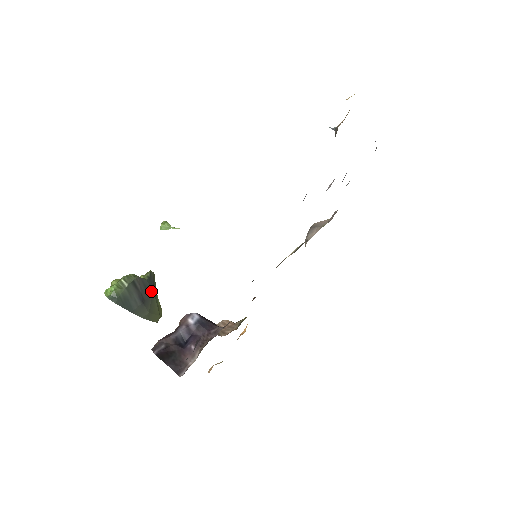
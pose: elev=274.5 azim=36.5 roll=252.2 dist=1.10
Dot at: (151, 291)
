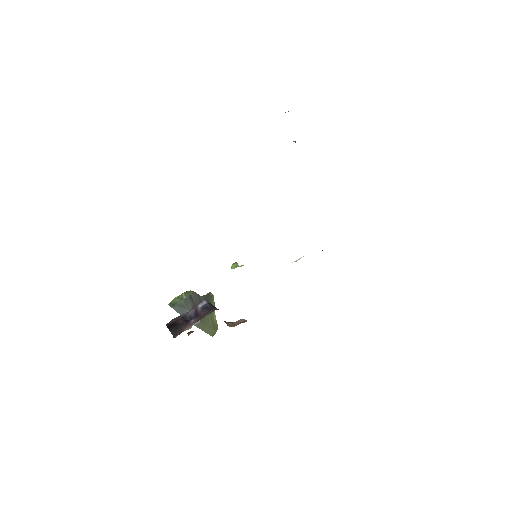
Dot at: occluded
